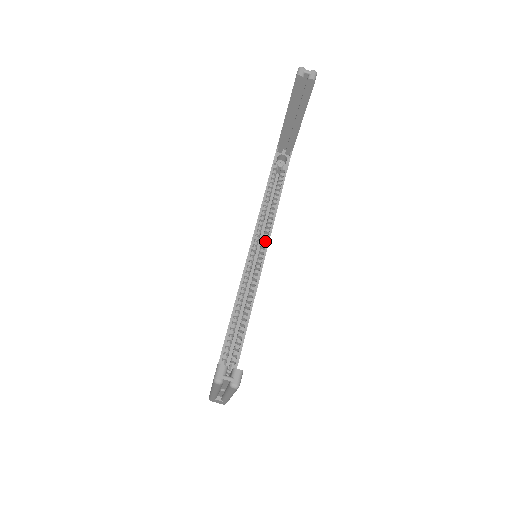
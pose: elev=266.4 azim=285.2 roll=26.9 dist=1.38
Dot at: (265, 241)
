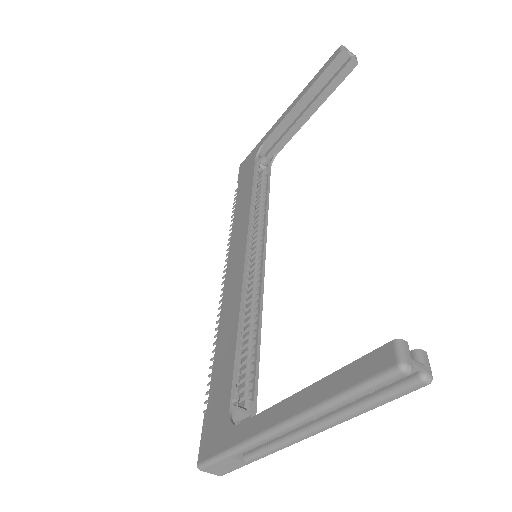
Dot at: (261, 242)
